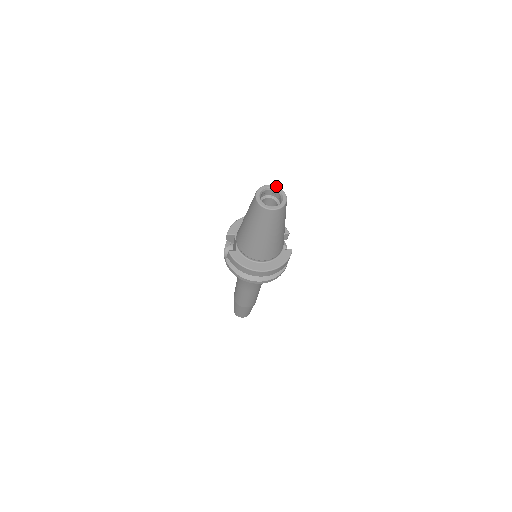
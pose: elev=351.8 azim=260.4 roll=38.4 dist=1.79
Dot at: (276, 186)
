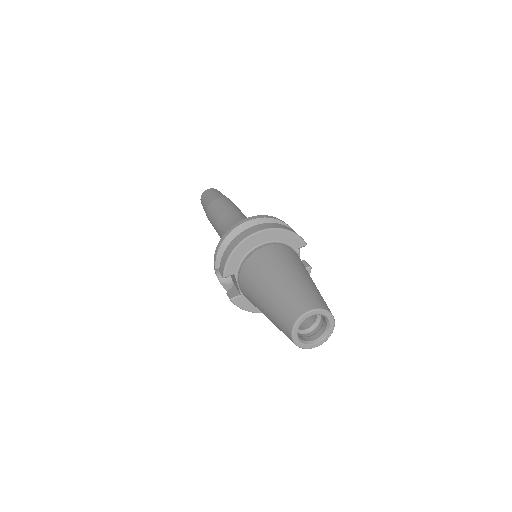
Dot at: (319, 311)
